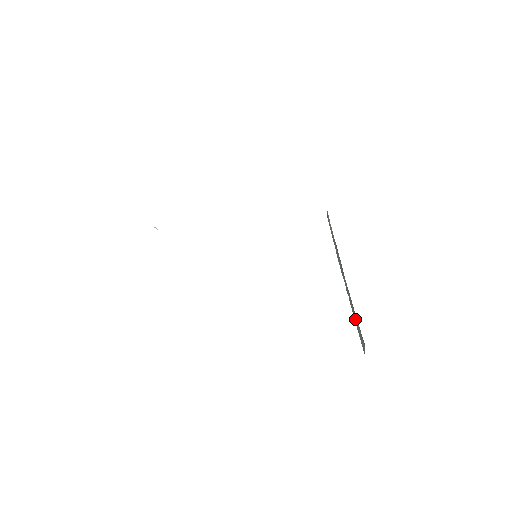
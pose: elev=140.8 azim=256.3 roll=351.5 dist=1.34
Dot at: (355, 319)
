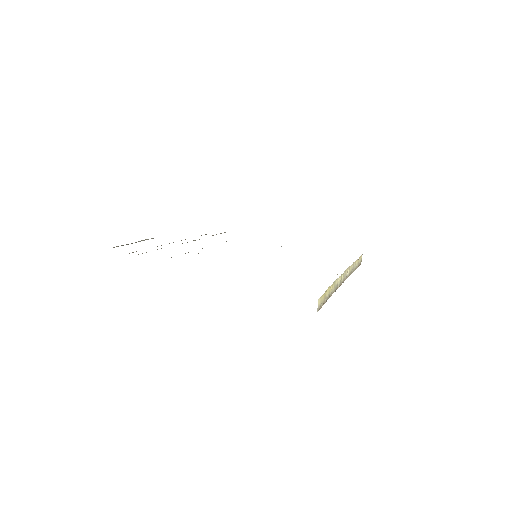
Dot at: occluded
